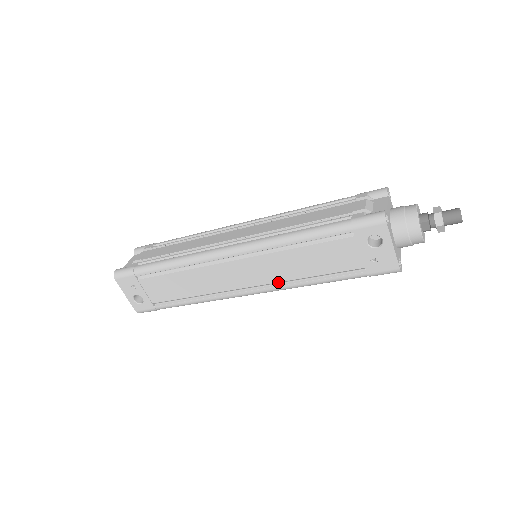
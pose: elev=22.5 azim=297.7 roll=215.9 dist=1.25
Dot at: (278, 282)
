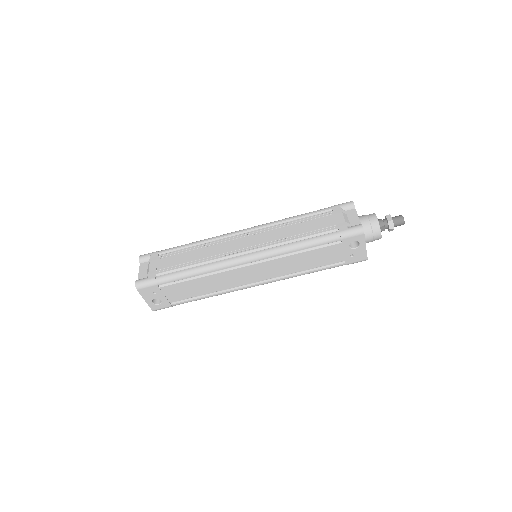
Dot at: (280, 276)
